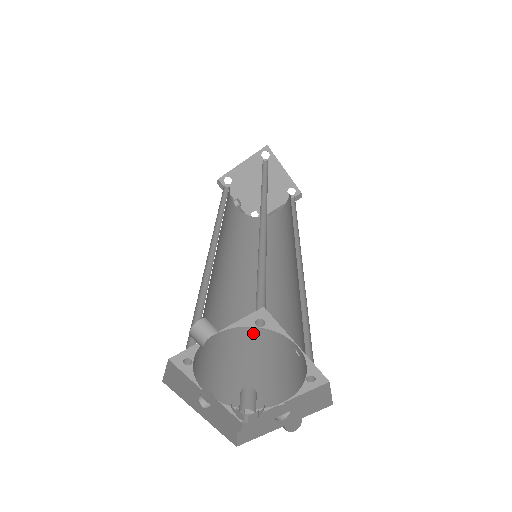
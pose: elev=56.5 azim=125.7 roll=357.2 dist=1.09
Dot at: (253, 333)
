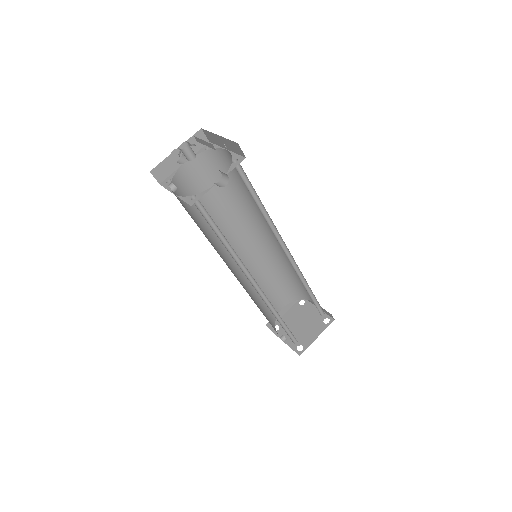
Dot at: occluded
